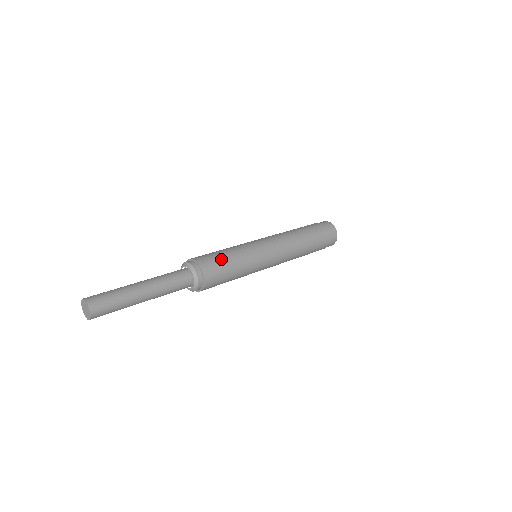
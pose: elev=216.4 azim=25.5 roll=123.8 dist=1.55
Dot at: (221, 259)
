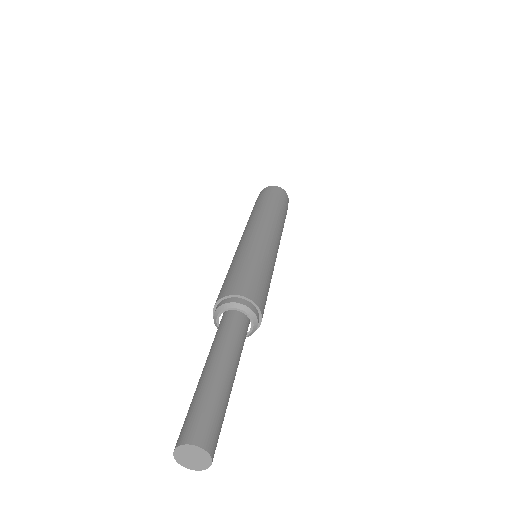
Dot at: (263, 284)
